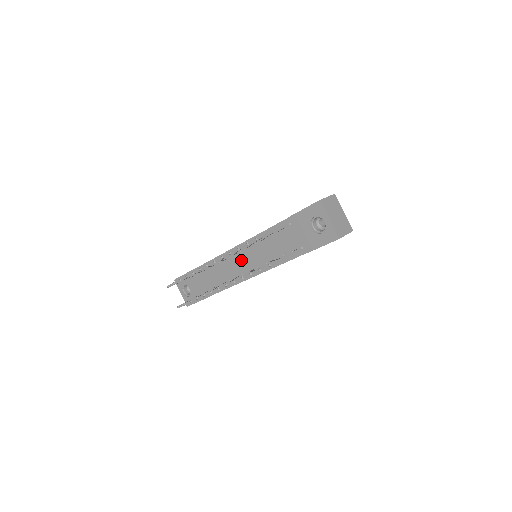
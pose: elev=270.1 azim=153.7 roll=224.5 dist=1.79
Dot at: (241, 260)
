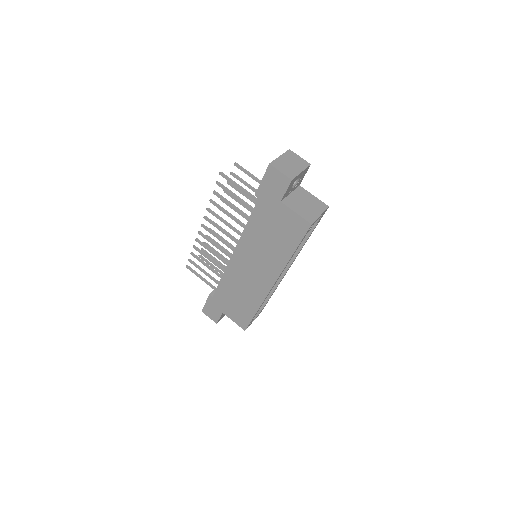
Dot at: occluded
